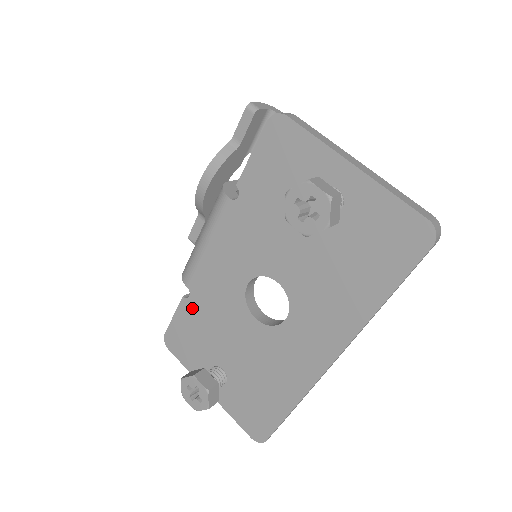
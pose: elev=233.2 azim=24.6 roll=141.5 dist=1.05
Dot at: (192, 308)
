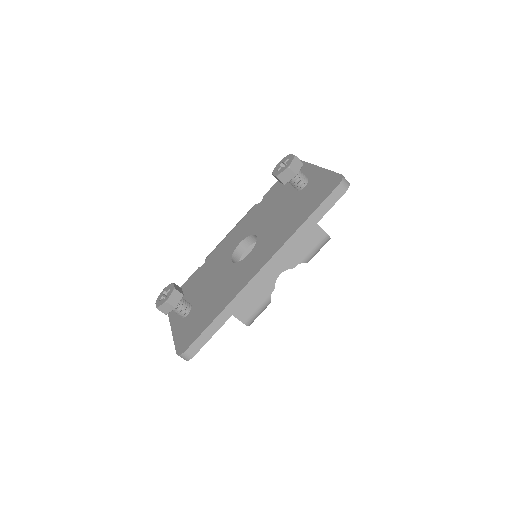
Dot at: (200, 272)
